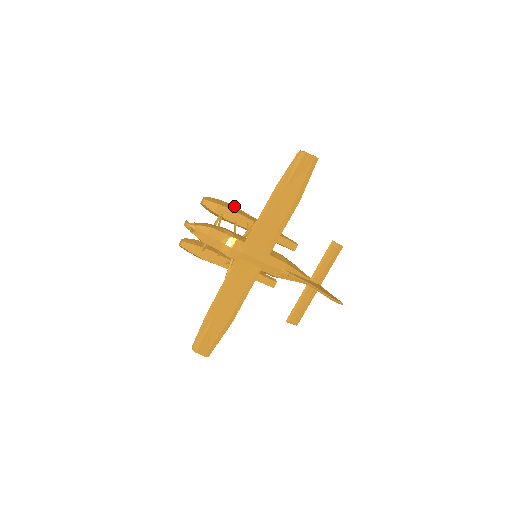
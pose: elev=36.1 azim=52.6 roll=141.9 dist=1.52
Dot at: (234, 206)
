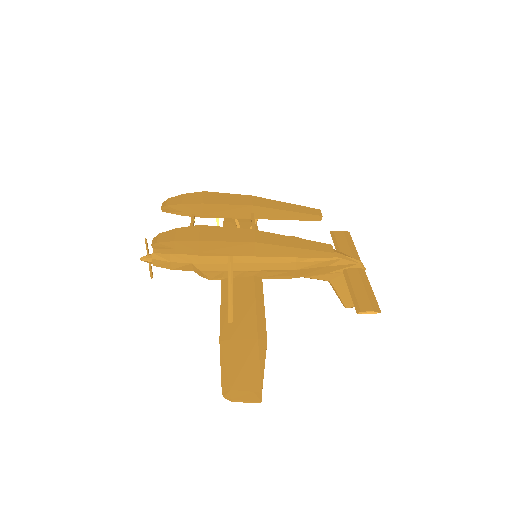
Dot at: (207, 242)
